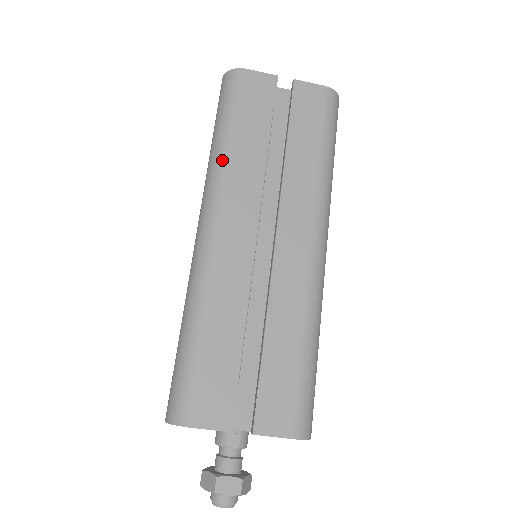
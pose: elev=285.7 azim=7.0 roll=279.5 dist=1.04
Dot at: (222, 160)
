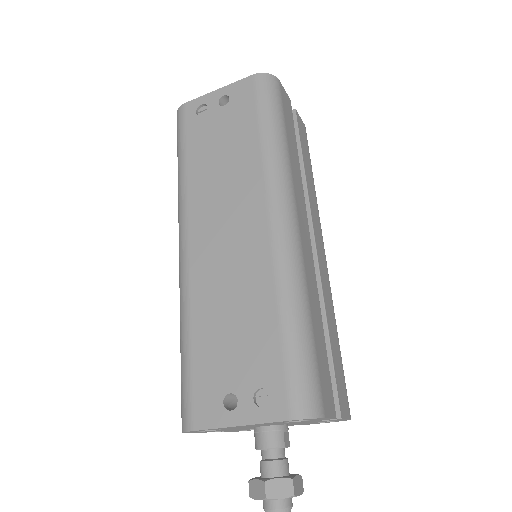
Dot at: (285, 157)
